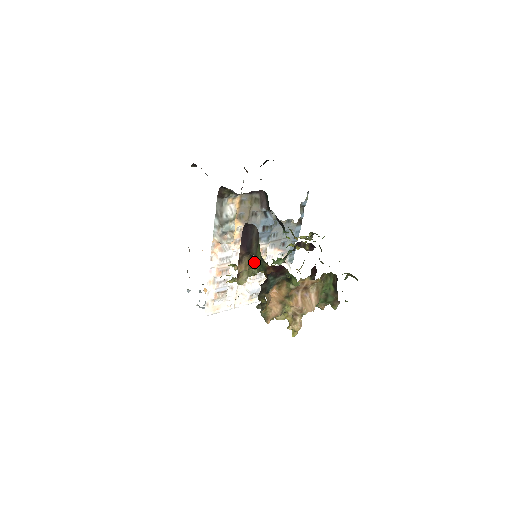
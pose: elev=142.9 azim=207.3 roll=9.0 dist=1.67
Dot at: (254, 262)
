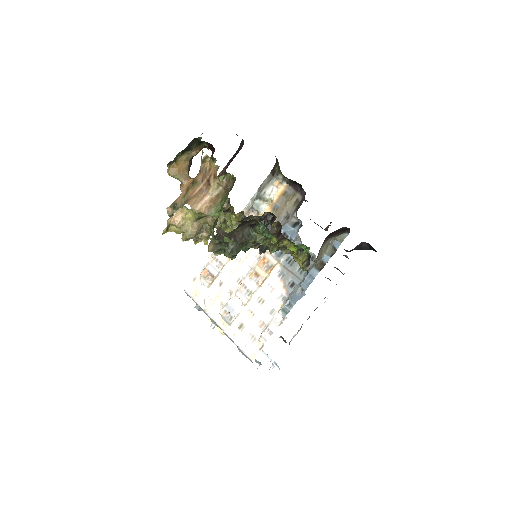
Dot at: occluded
